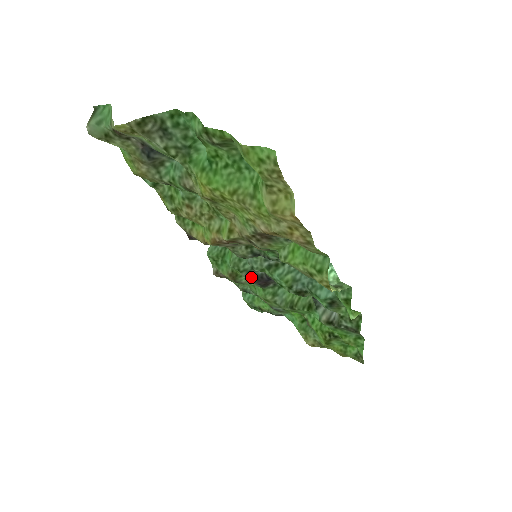
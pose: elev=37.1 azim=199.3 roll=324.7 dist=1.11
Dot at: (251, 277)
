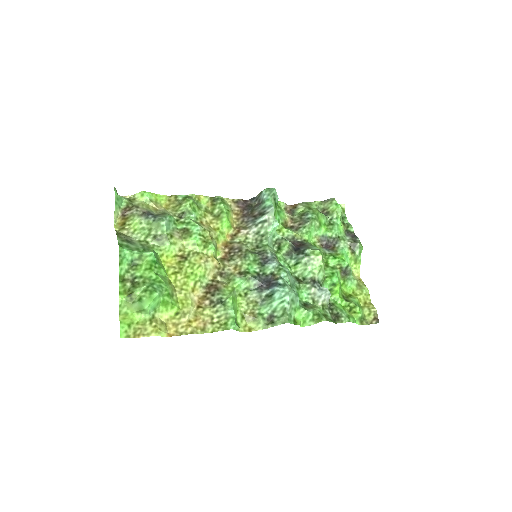
Dot at: occluded
